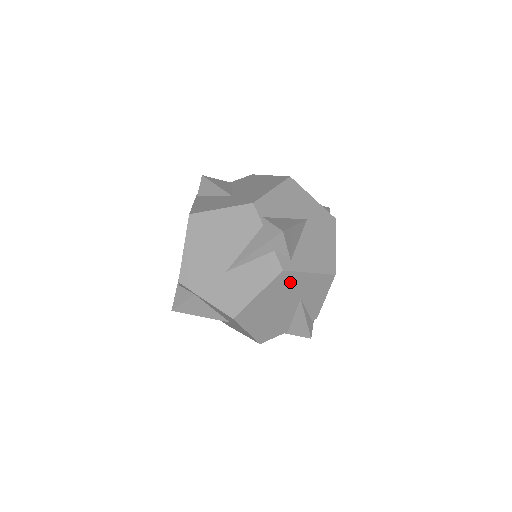
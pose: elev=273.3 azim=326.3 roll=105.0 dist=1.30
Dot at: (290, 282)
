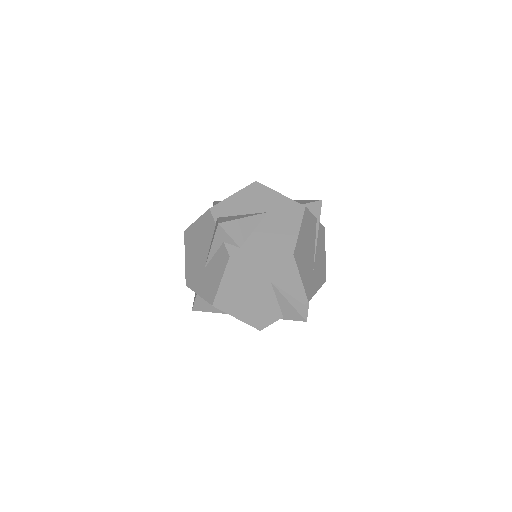
Dot at: (246, 267)
